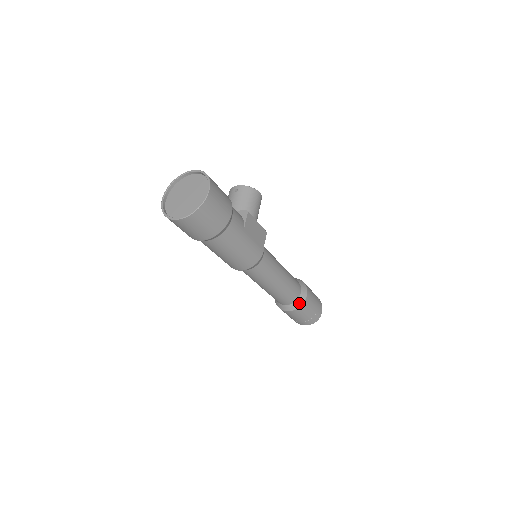
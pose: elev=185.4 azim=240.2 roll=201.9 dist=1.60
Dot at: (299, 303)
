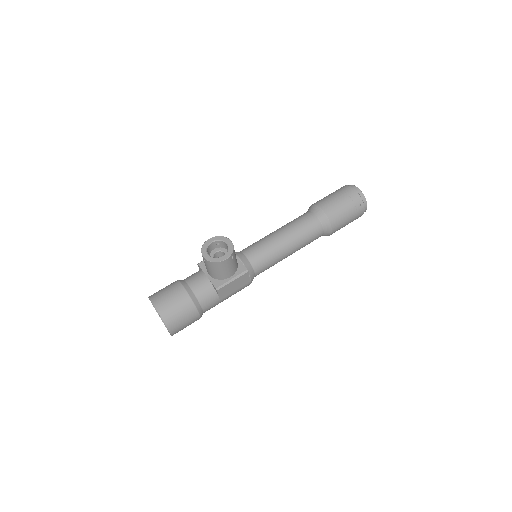
Dot at: occluded
